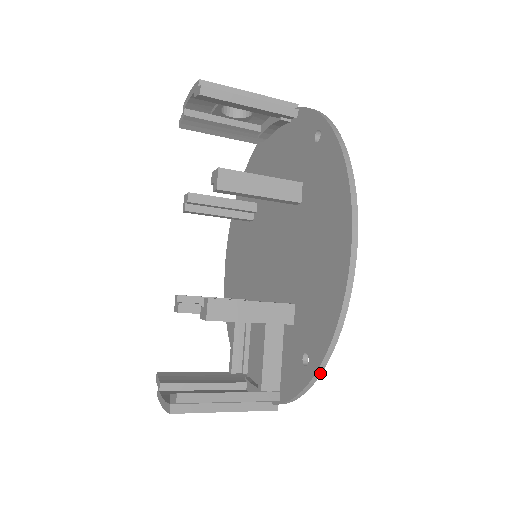
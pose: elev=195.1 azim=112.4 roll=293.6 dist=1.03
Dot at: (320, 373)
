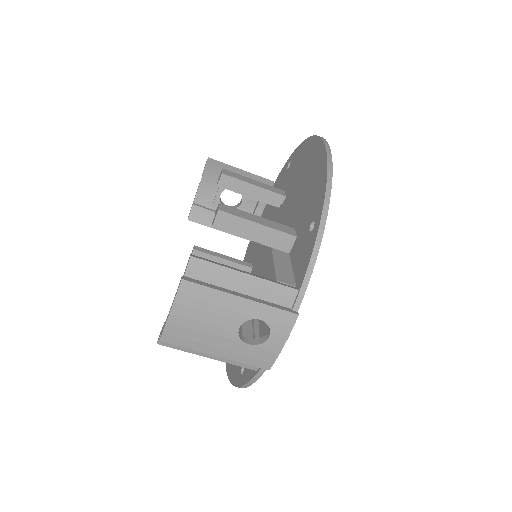
Dot at: (326, 214)
